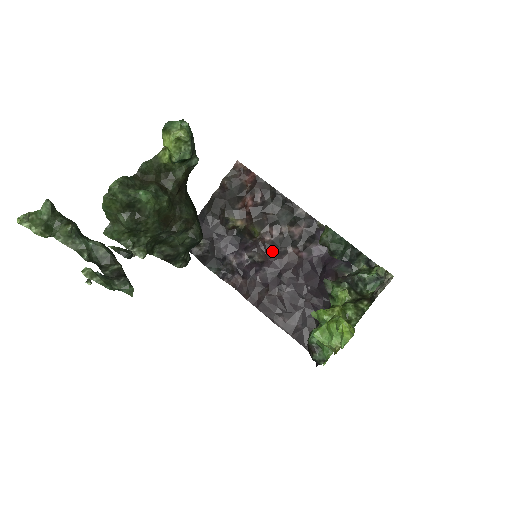
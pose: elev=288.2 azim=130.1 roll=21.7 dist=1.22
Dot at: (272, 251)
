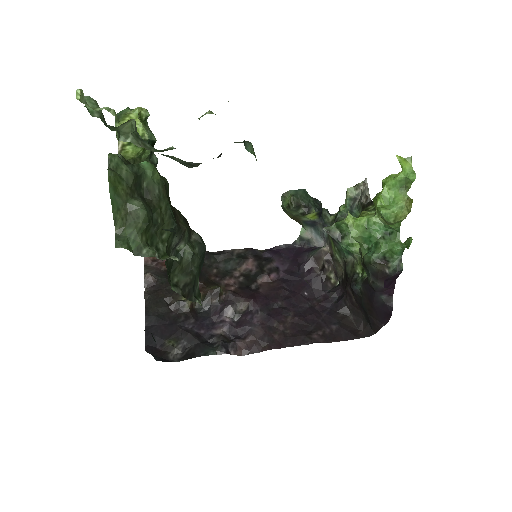
Dot at: (247, 293)
